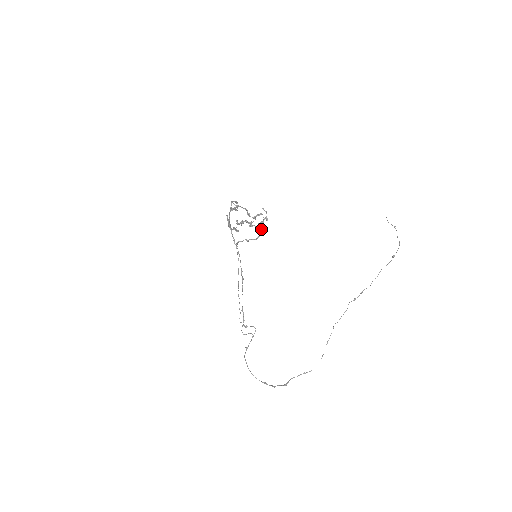
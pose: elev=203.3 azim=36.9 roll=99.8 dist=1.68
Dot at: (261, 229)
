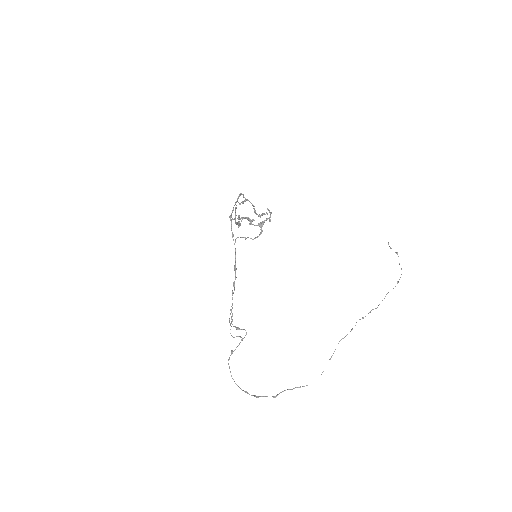
Dot at: (261, 229)
